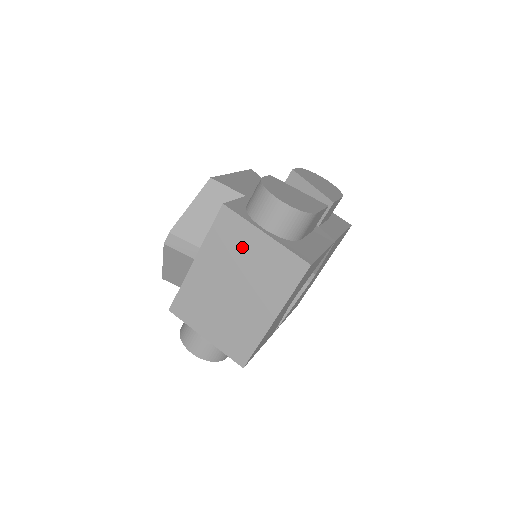
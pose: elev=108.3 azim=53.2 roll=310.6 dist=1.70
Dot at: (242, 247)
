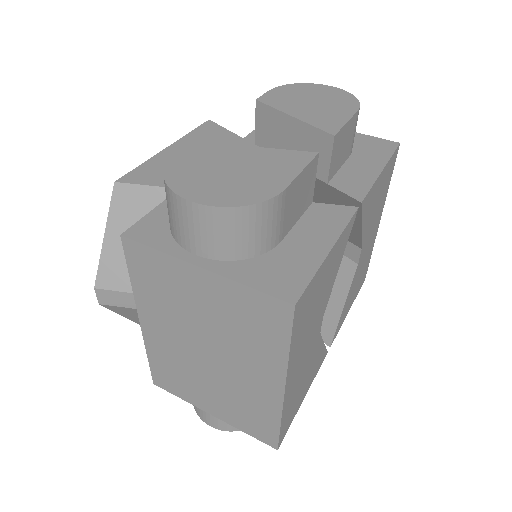
Dot at: (182, 294)
